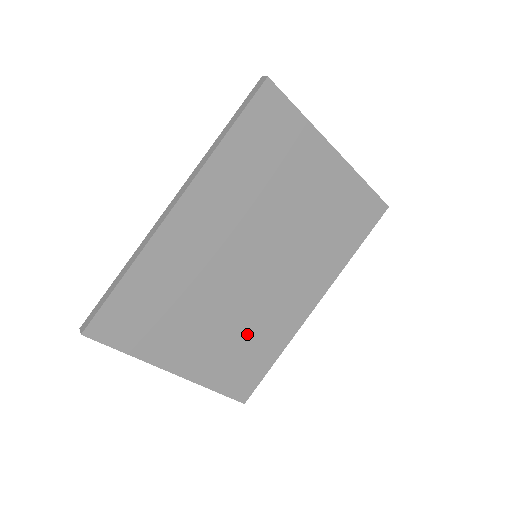
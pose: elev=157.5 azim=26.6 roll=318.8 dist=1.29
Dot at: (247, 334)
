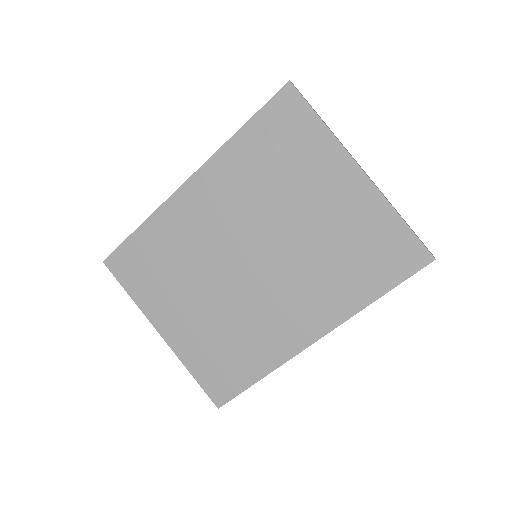
Dot at: (232, 333)
